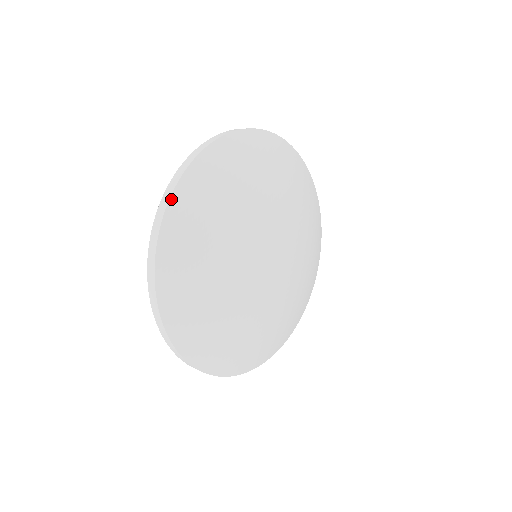
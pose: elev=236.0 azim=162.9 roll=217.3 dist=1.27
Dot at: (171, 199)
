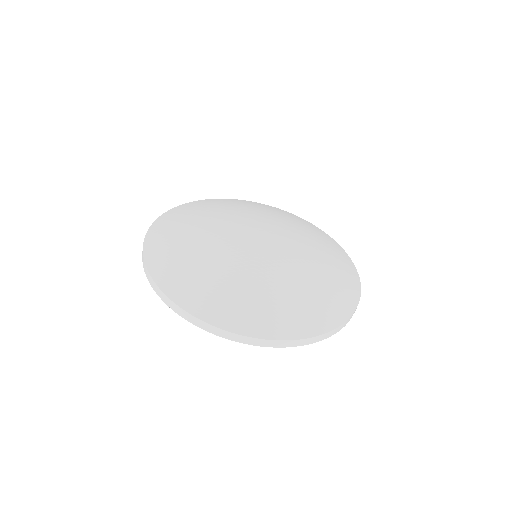
Dot at: (149, 269)
